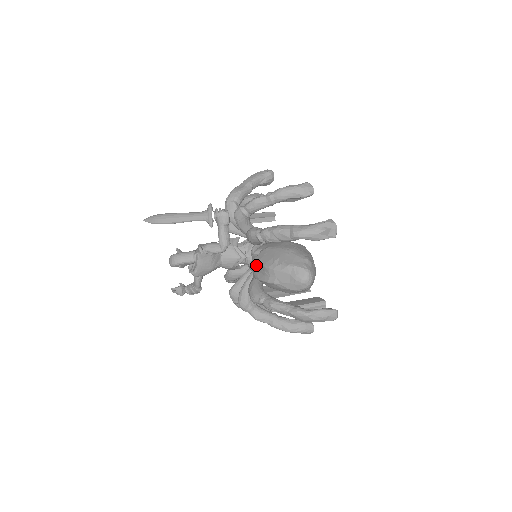
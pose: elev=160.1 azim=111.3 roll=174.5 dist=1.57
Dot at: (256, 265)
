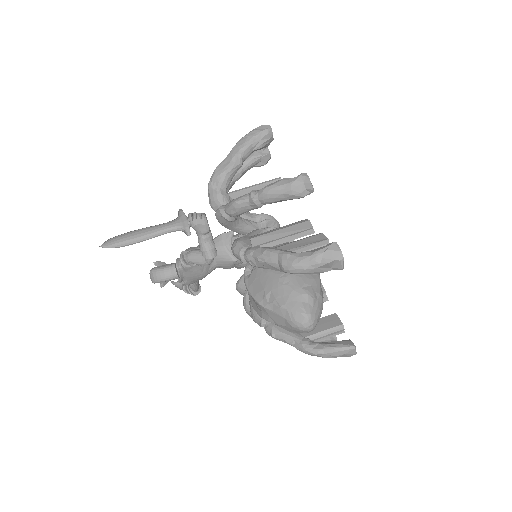
Dot at: (247, 290)
